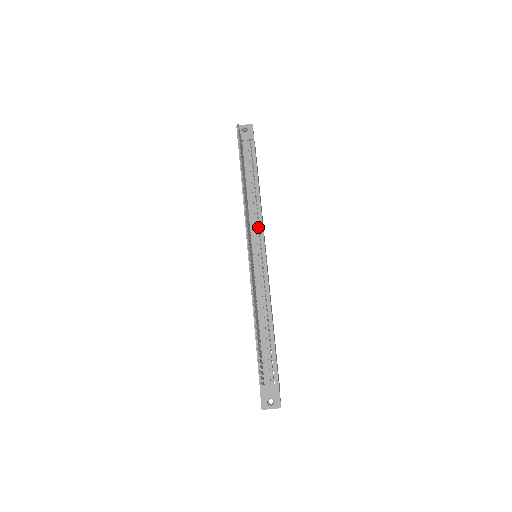
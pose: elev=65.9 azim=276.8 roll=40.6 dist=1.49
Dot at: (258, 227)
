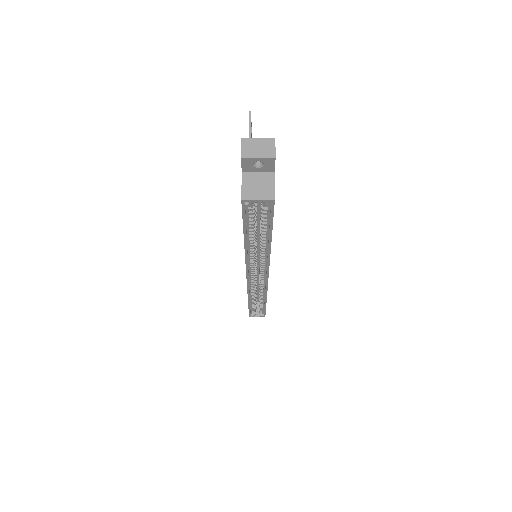
Dot at: occluded
